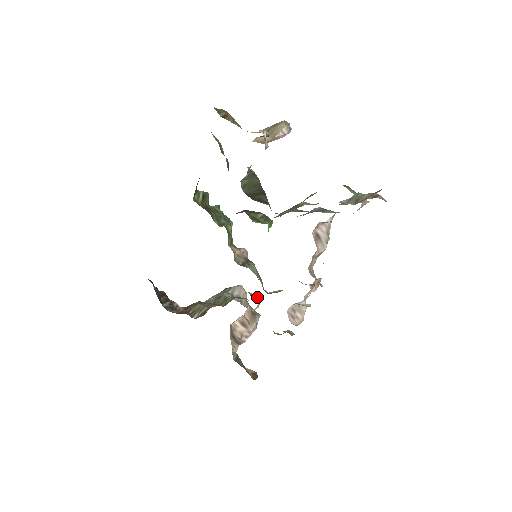
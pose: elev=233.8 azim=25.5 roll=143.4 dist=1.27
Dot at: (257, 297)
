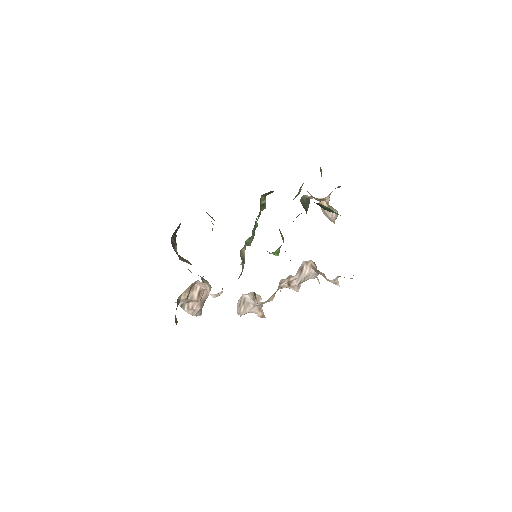
Dot at: occluded
